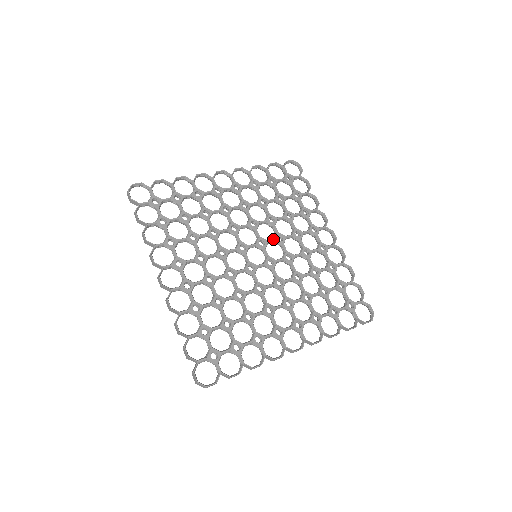
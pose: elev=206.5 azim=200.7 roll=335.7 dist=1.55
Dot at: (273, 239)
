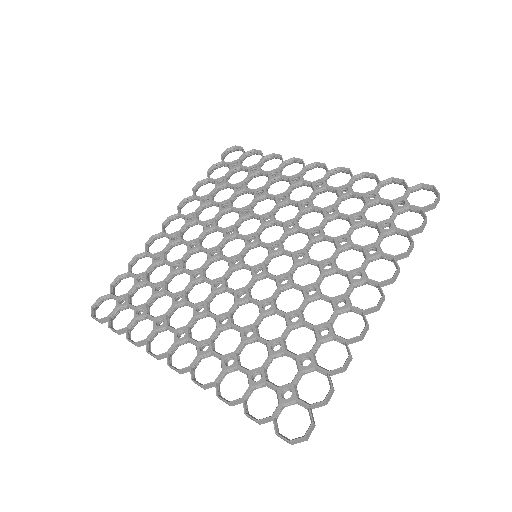
Dot at: (260, 226)
